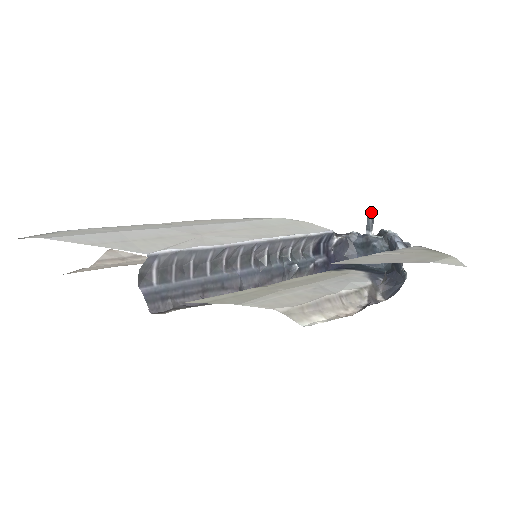
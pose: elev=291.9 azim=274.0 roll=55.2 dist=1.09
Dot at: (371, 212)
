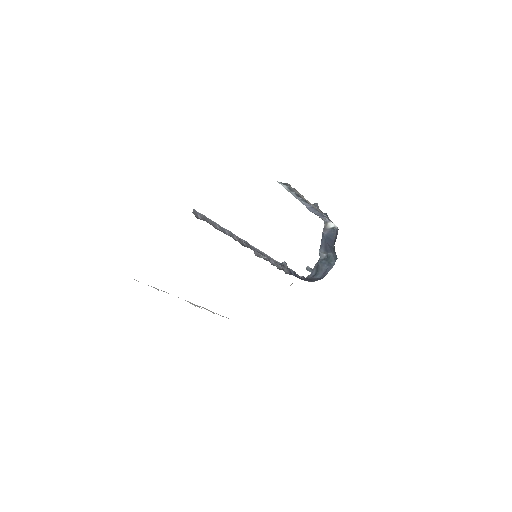
Dot at: (306, 267)
